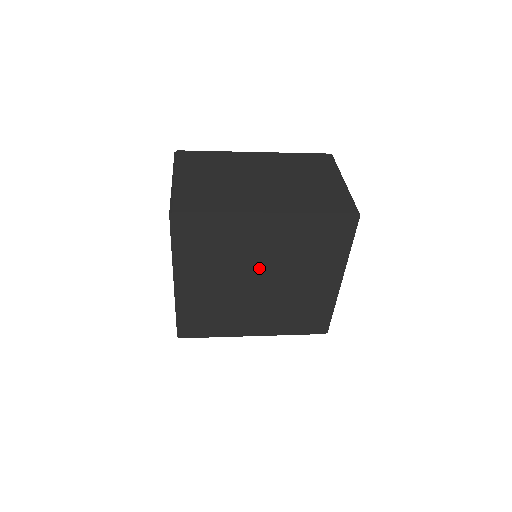
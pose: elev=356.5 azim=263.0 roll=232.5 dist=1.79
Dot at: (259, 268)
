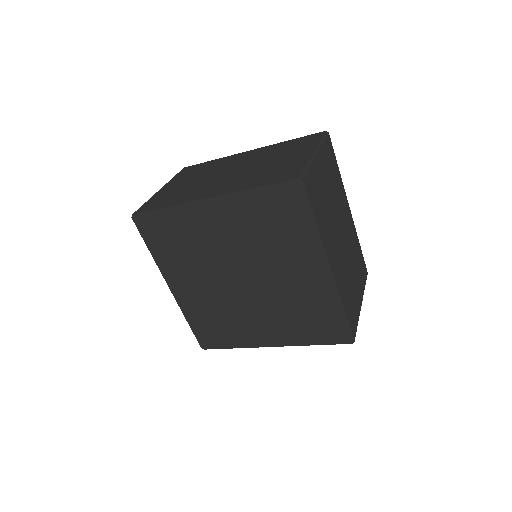
Dot at: (233, 263)
